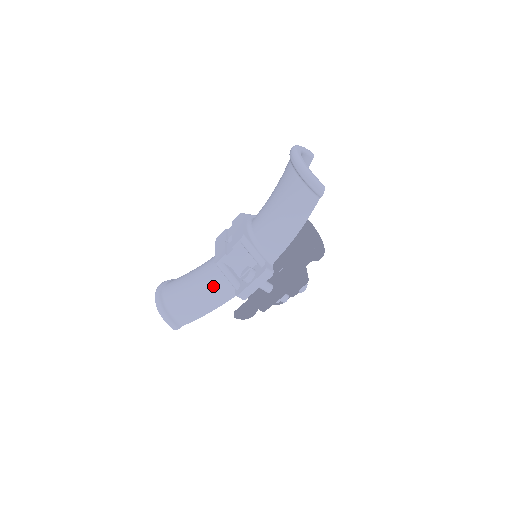
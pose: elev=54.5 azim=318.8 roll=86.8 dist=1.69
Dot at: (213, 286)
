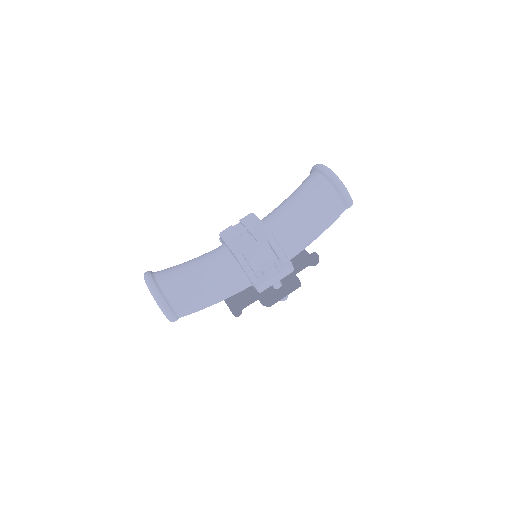
Dot at: (223, 277)
